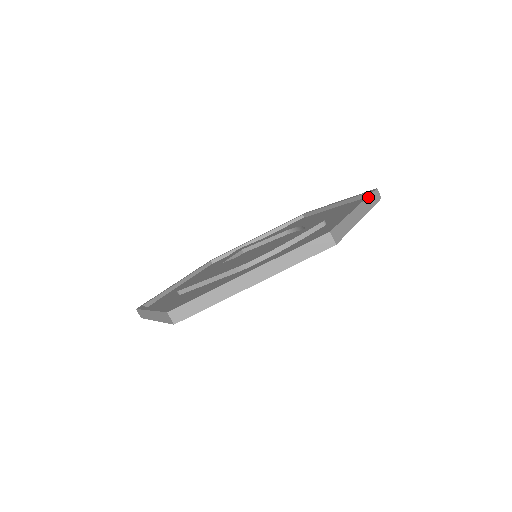
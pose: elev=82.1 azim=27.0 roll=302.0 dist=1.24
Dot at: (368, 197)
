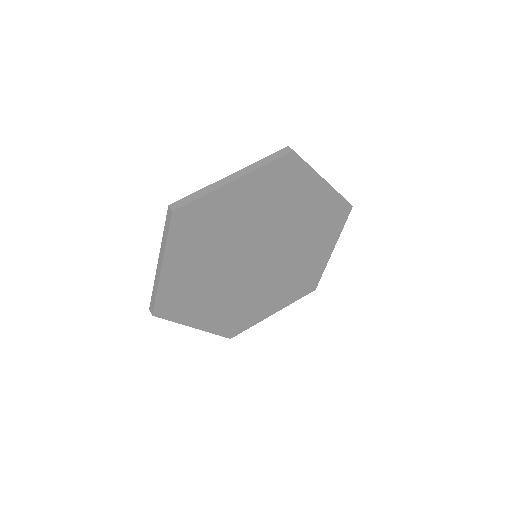
Dot at: occluded
